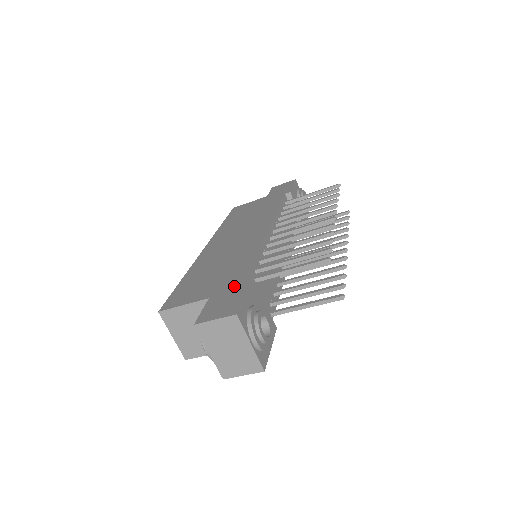
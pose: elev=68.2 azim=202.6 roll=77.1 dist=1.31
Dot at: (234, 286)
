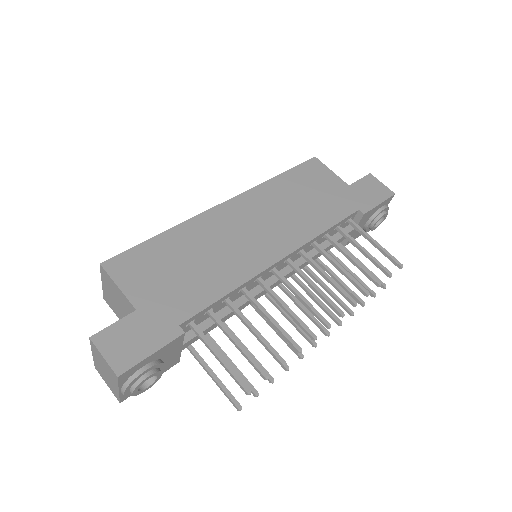
Dot at: (163, 324)
